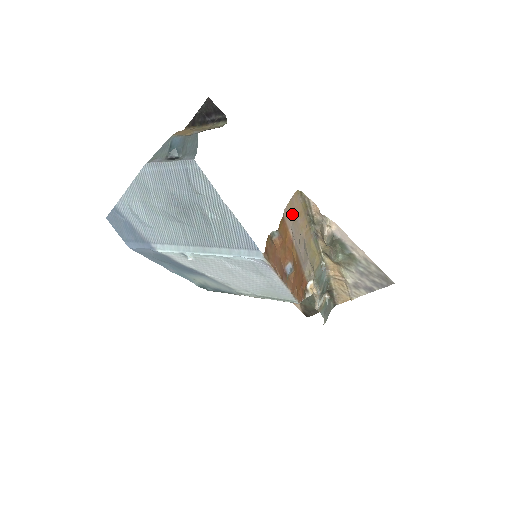
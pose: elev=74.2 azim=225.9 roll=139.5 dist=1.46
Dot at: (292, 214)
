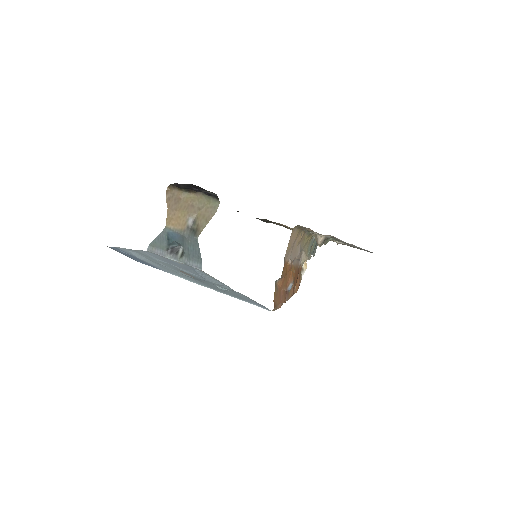
Dot at: (290, 248)
